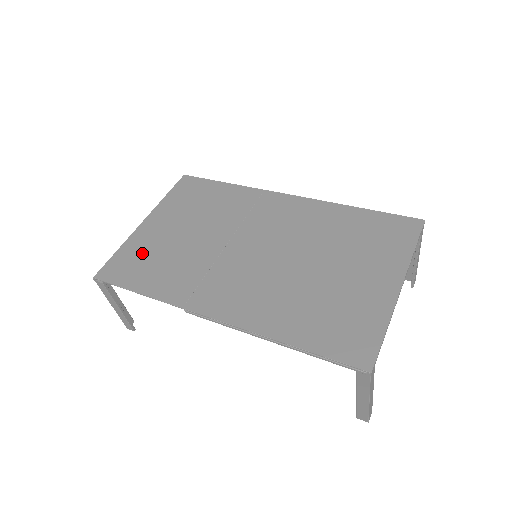
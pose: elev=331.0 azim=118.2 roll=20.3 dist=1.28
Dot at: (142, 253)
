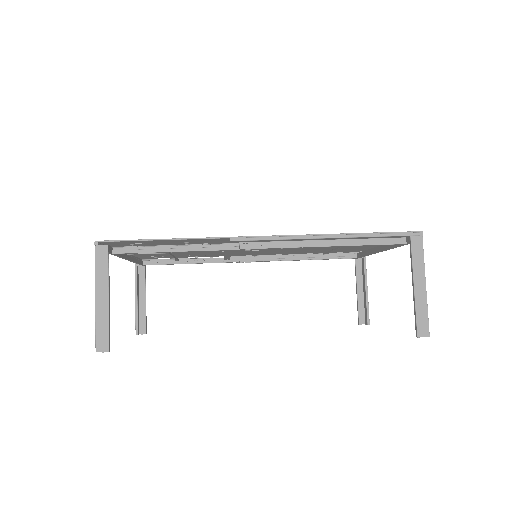
Dot at: occluded
